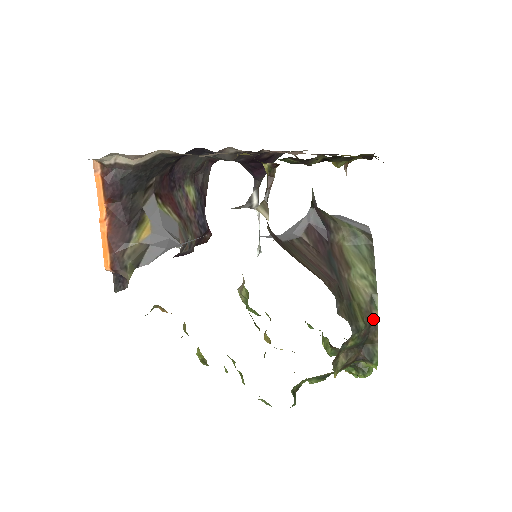
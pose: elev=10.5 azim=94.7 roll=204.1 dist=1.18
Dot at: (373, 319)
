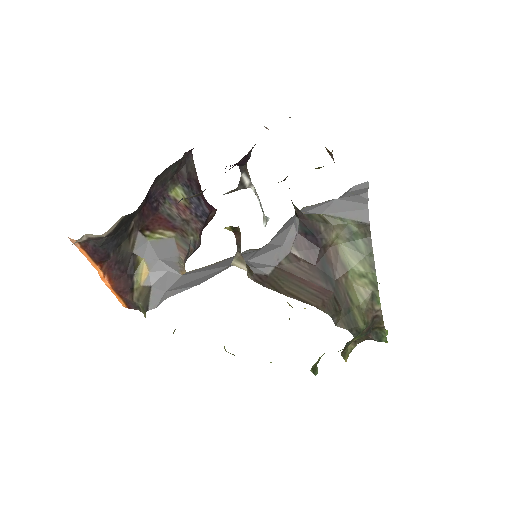
Dot at: (376, 313)
